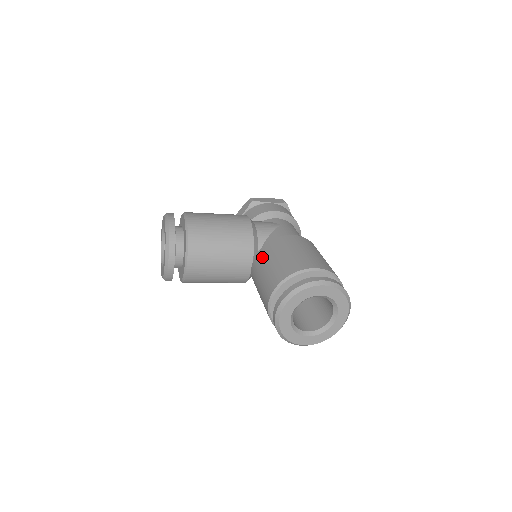
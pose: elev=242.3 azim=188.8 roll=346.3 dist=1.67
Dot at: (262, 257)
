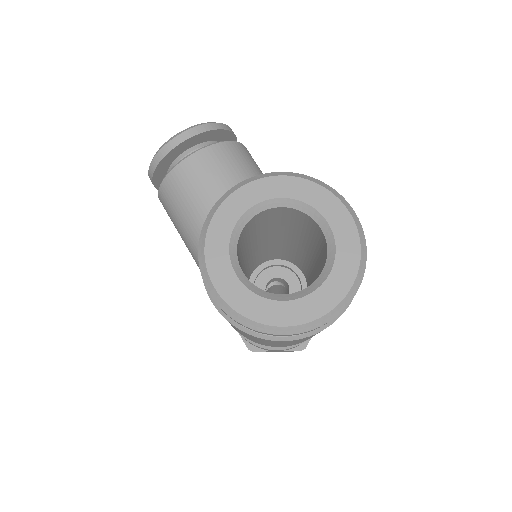
Dot at: occluded
